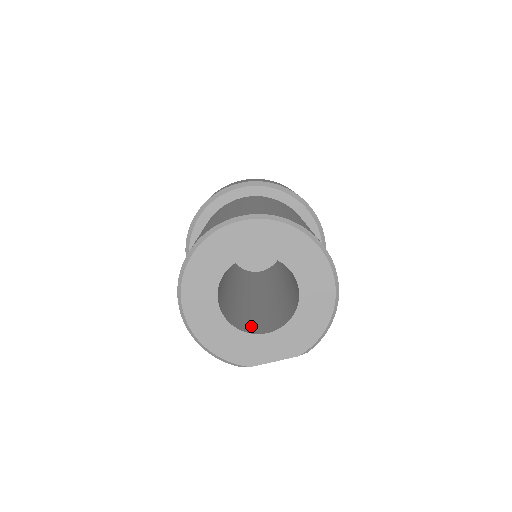
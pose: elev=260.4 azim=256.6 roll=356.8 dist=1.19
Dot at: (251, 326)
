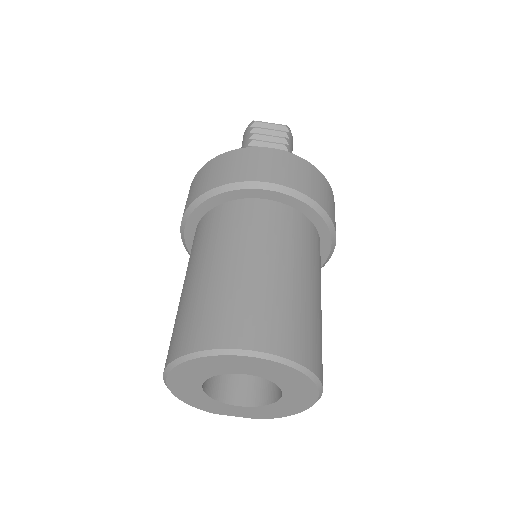
Dot at: (226, 386)
